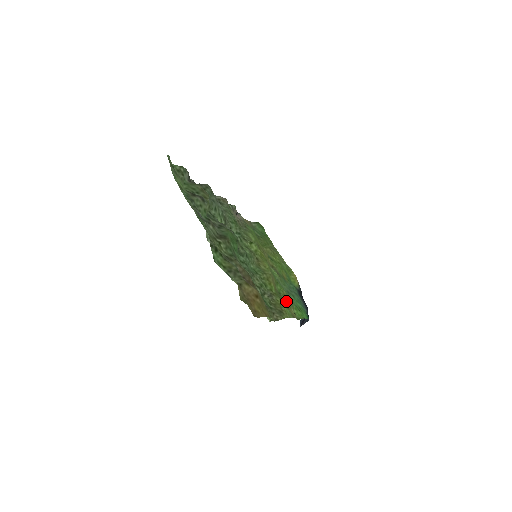
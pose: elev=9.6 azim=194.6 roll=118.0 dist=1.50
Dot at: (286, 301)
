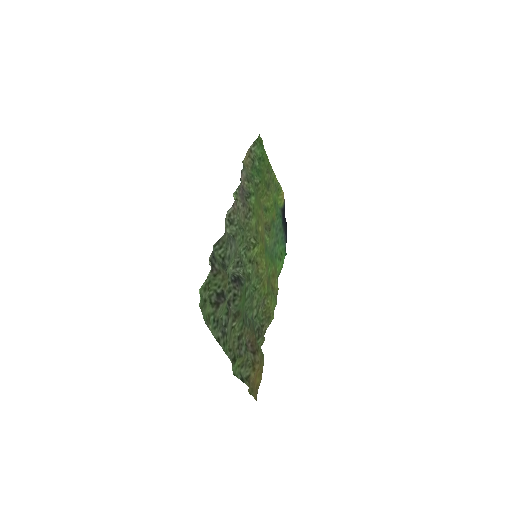
Dot at: (273, 278)
